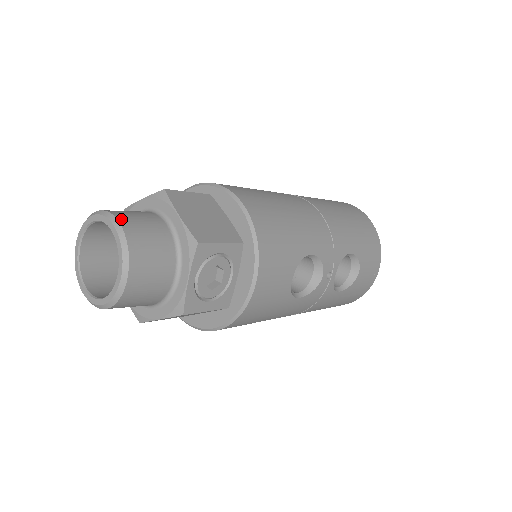
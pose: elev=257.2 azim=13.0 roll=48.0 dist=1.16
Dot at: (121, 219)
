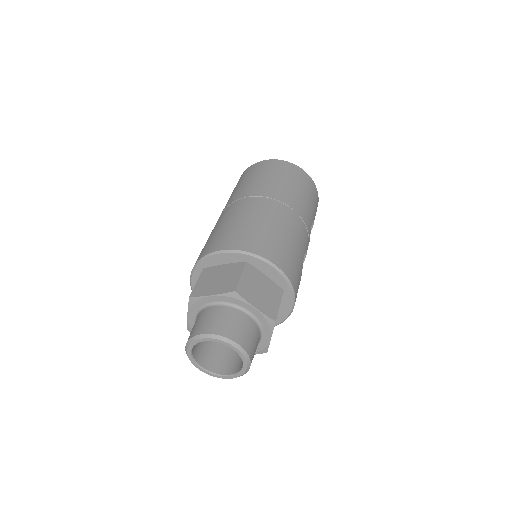
Dot at: (233, 338)
